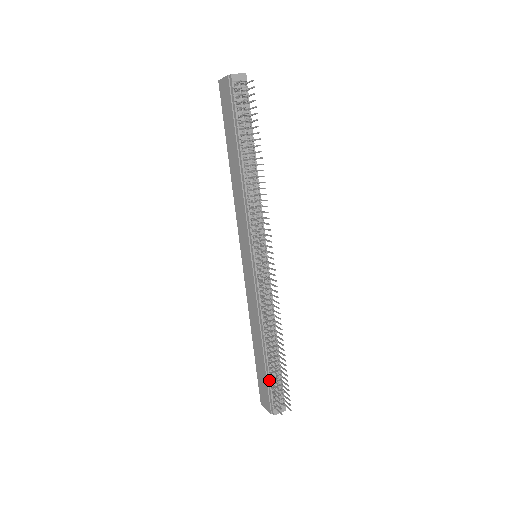
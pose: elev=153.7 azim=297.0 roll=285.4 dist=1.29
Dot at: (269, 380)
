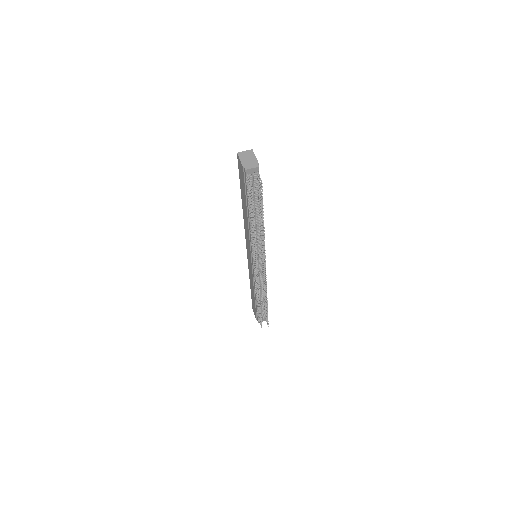
Dot at: (257, 310)
